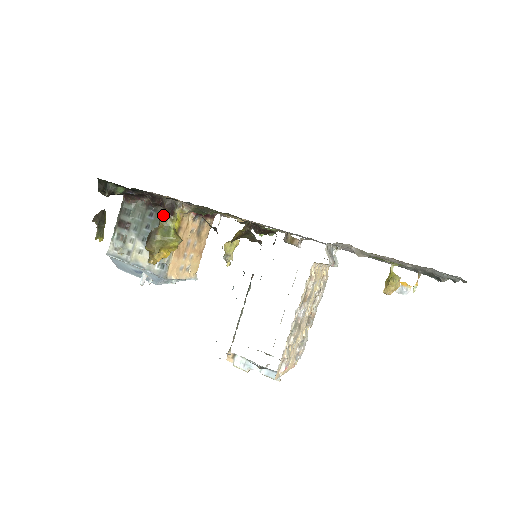
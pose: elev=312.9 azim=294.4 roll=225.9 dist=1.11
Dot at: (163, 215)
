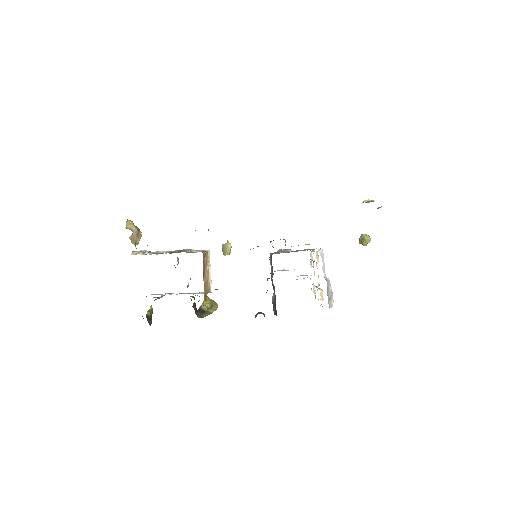
Dot at: (199, 315)
